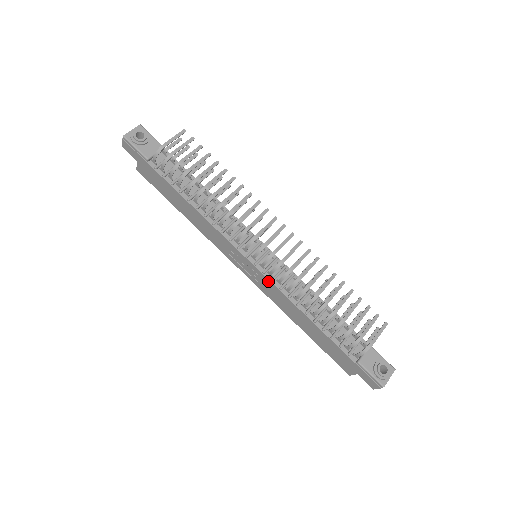
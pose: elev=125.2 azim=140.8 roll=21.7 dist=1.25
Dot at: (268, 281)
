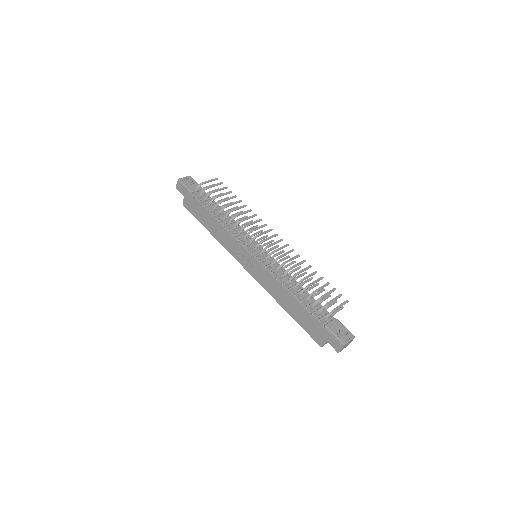
Dot at: (262, 268)
